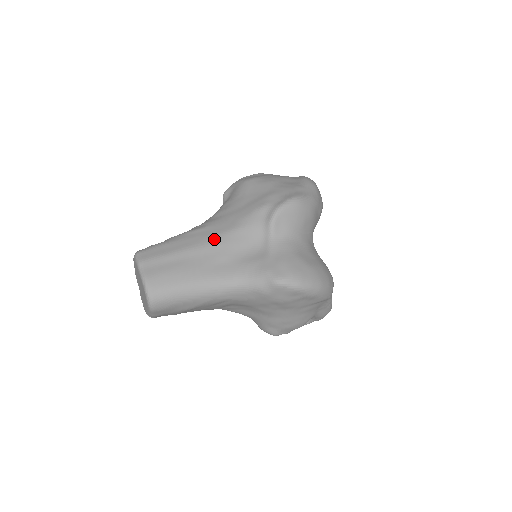
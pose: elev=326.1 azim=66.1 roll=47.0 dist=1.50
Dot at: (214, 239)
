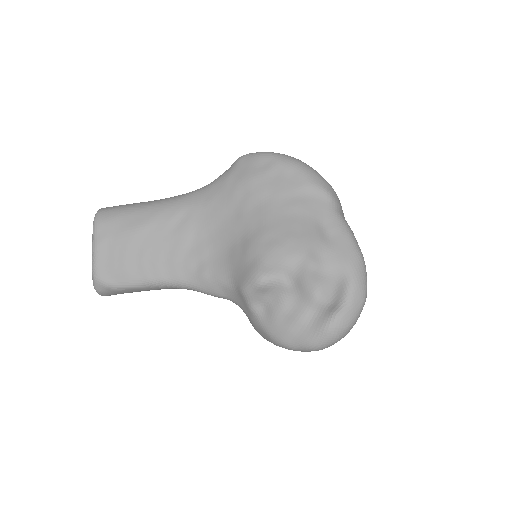
Dot at: occluded
